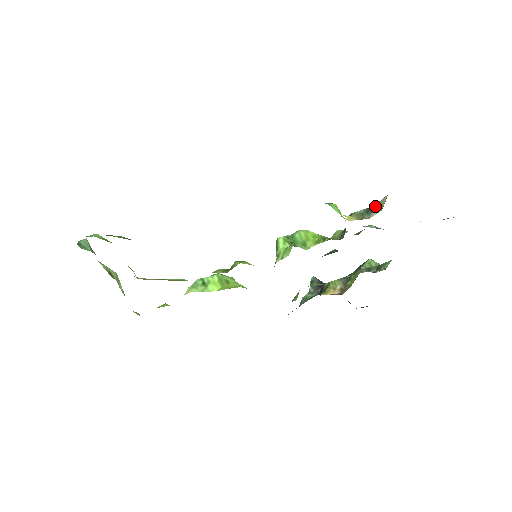
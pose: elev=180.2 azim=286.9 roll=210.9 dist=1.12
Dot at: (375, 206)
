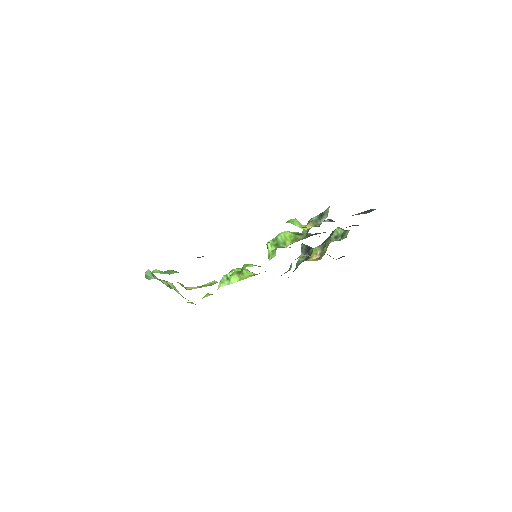
Dot at: (324, 212)
